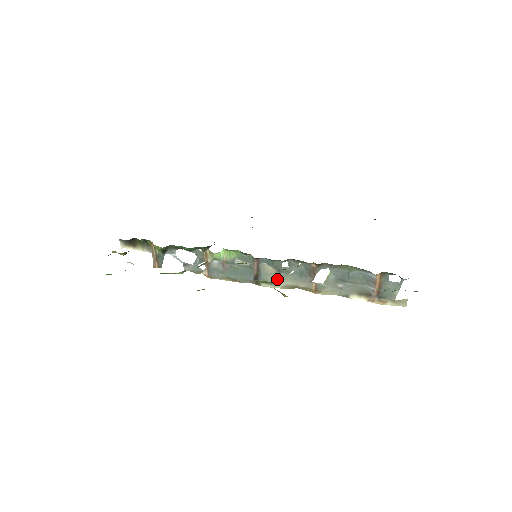
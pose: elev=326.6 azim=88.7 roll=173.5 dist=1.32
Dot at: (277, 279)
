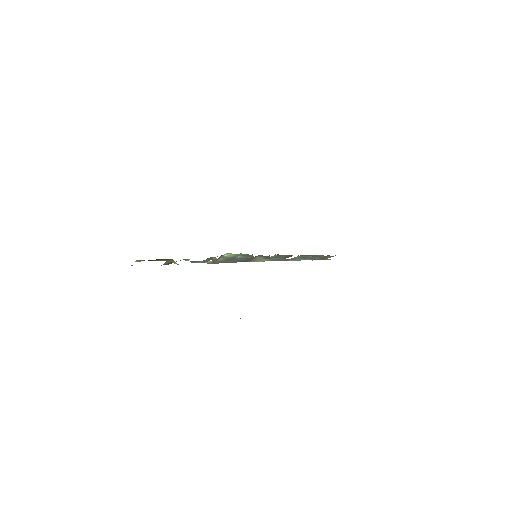
Dot at: (261, 260)
